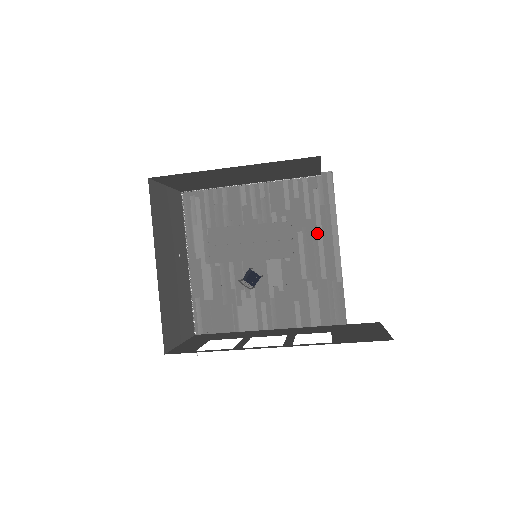
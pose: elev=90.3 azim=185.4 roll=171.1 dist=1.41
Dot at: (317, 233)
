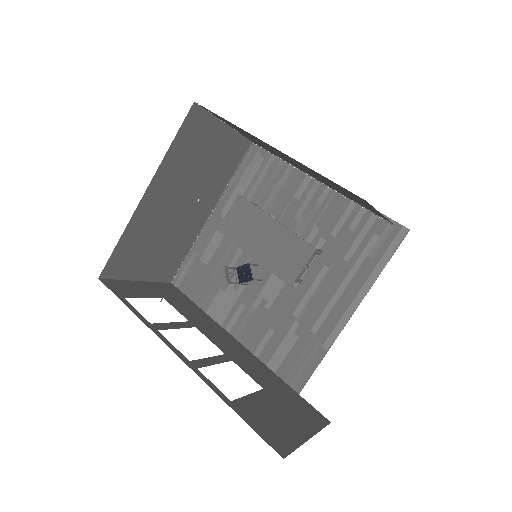
Dot at: (342, 282)
